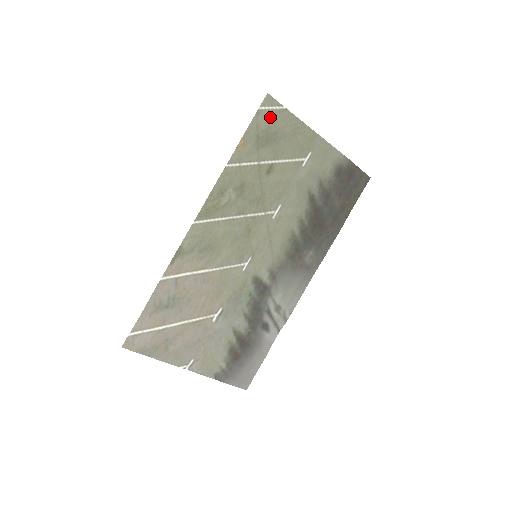
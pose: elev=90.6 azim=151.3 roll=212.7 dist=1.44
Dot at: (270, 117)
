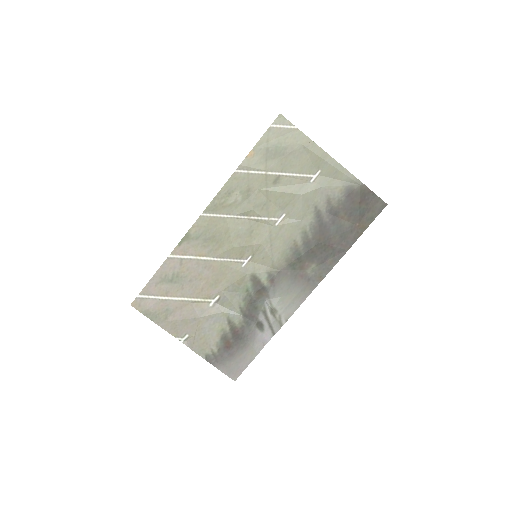
Dot at: (281, 134)
